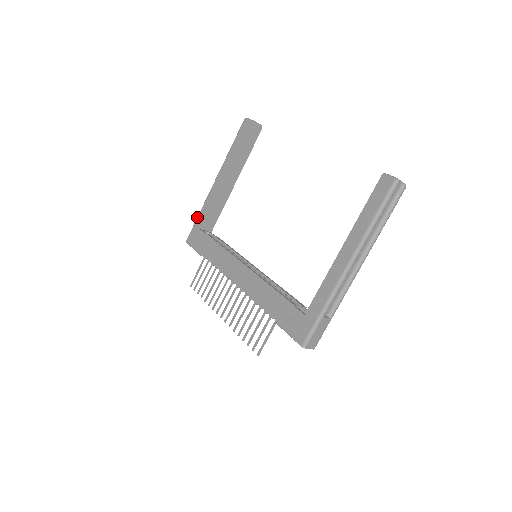
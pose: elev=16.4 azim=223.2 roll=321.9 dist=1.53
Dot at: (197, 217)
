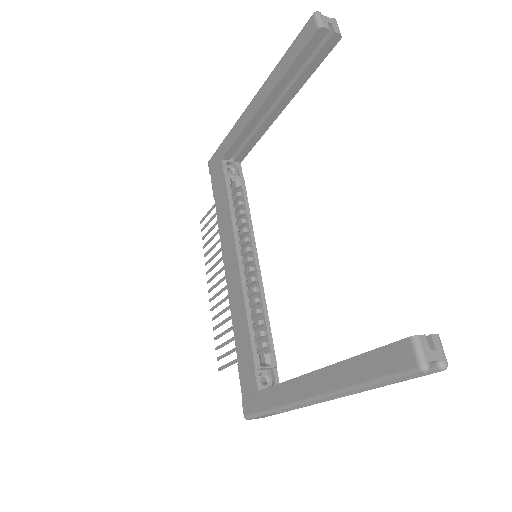
Dot at: occluded
